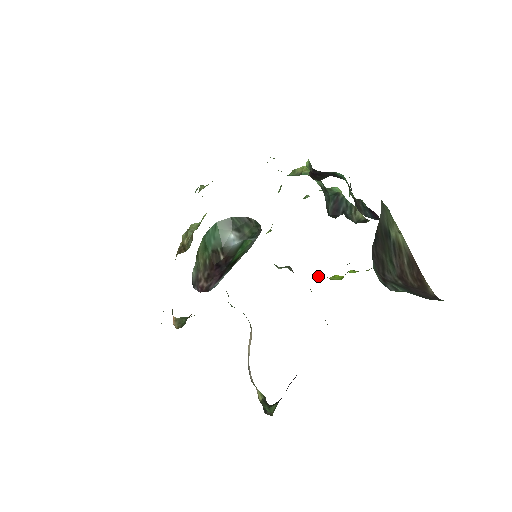
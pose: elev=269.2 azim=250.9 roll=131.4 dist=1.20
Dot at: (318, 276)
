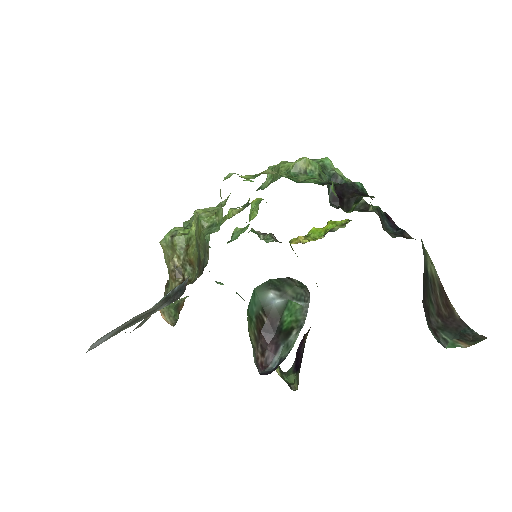
Dot at: (303, 241)
